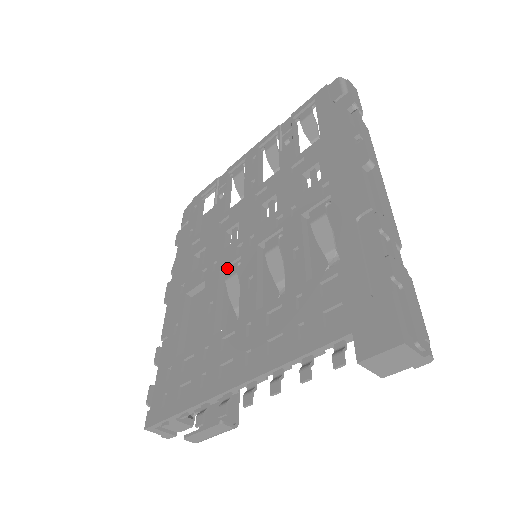
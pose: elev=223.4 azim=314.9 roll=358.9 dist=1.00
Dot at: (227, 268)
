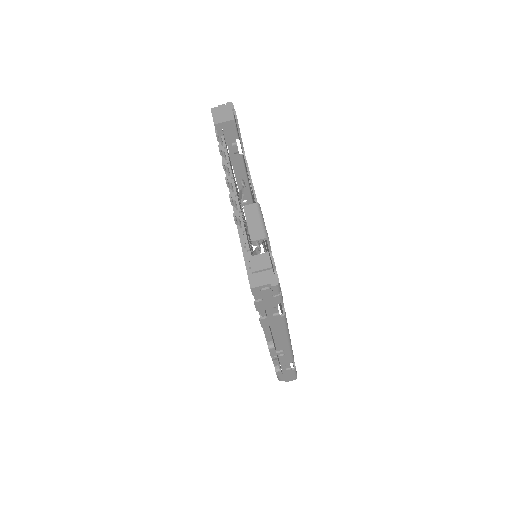
Dot at: occluded
